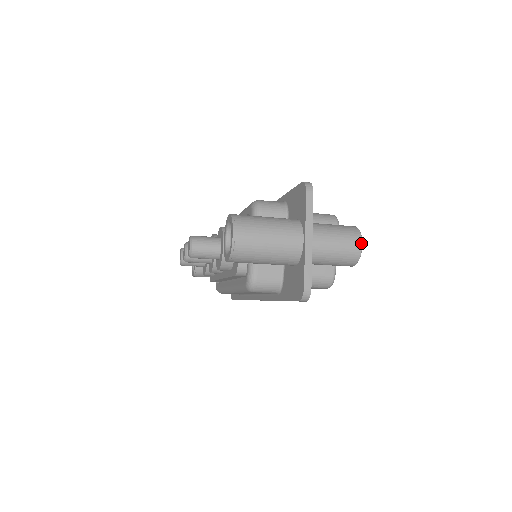
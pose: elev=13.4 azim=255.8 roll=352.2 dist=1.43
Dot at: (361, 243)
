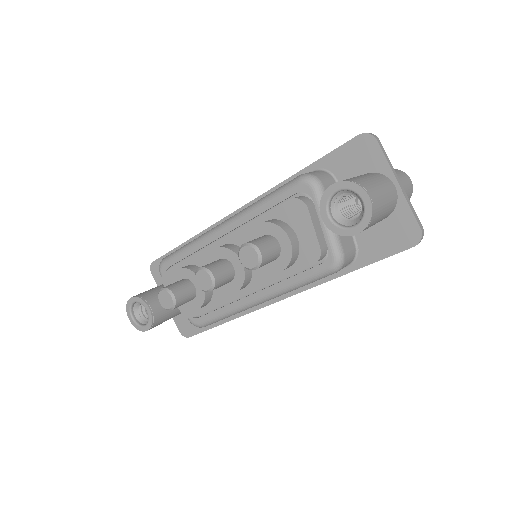
Dot at: (410, 179)
